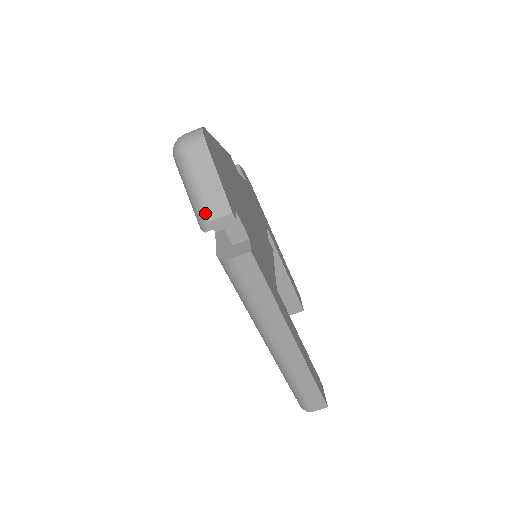
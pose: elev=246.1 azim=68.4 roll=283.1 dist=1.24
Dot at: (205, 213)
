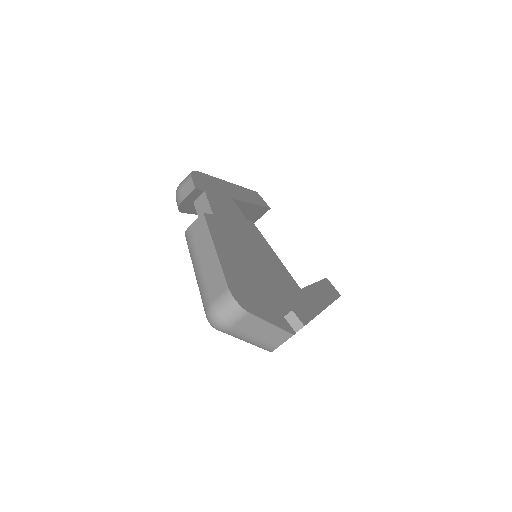
Dot at: (269, 347)
